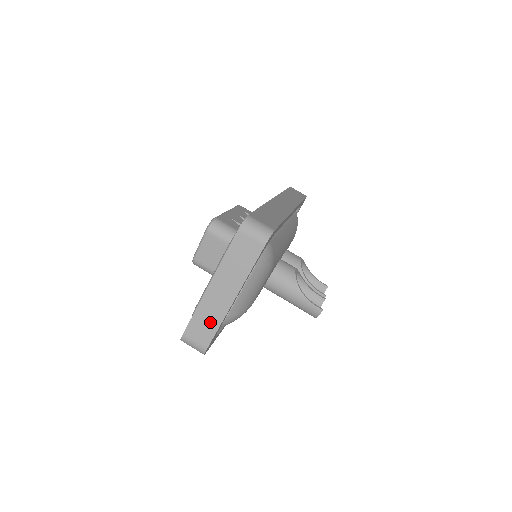
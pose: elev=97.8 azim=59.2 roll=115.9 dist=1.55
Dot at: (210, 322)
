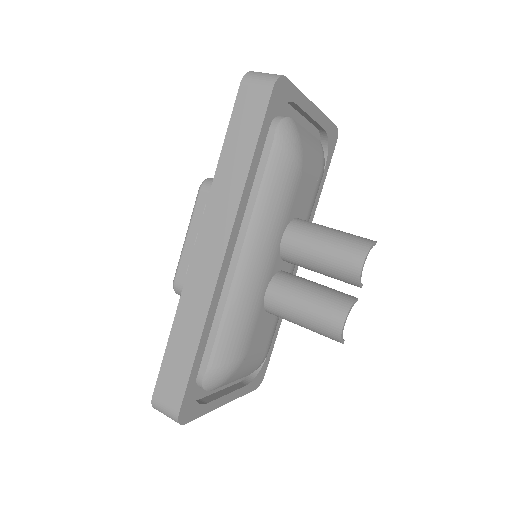
Dot at: occluded
